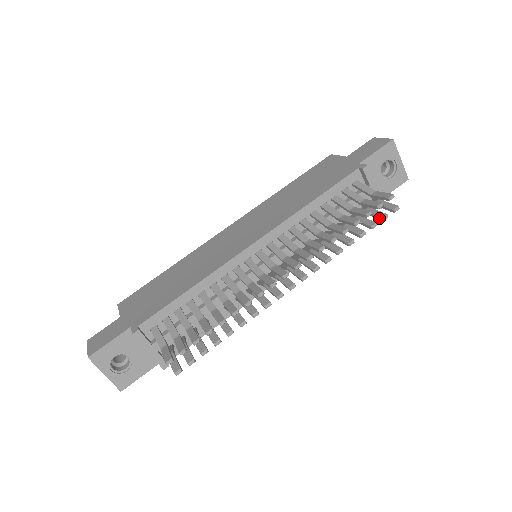
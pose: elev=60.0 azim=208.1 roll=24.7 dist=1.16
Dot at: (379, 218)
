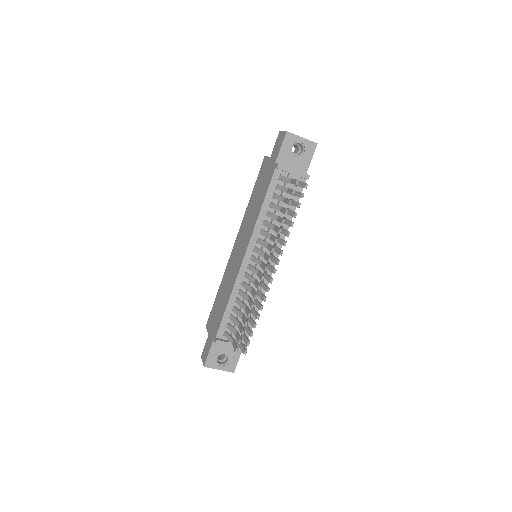
Dot at: occluded
